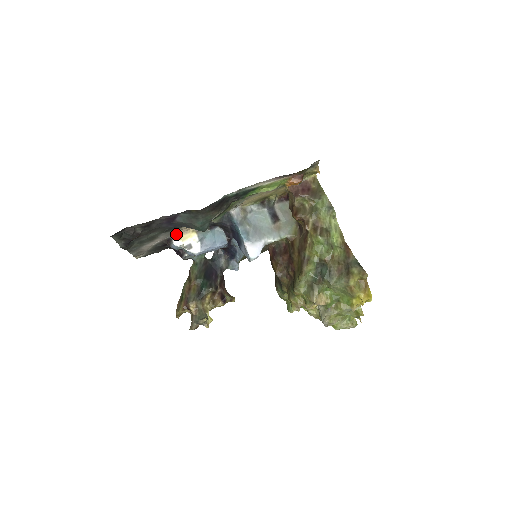
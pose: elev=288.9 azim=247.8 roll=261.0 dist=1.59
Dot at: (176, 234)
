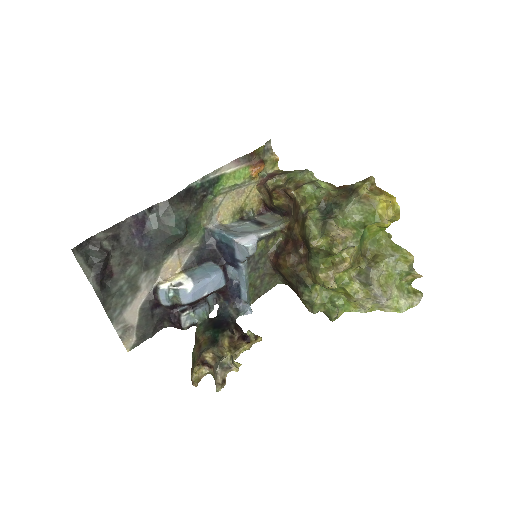
Dot at: (160, 279)
